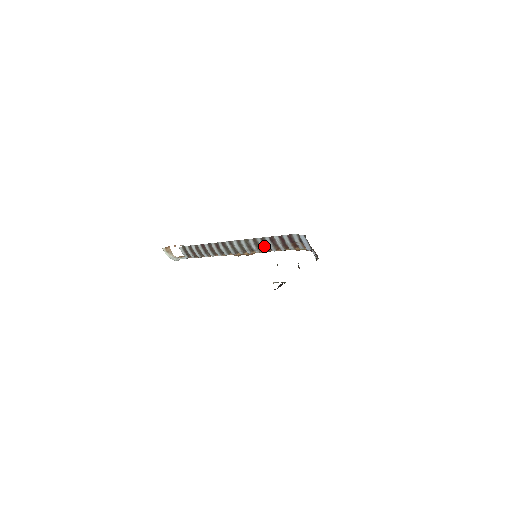
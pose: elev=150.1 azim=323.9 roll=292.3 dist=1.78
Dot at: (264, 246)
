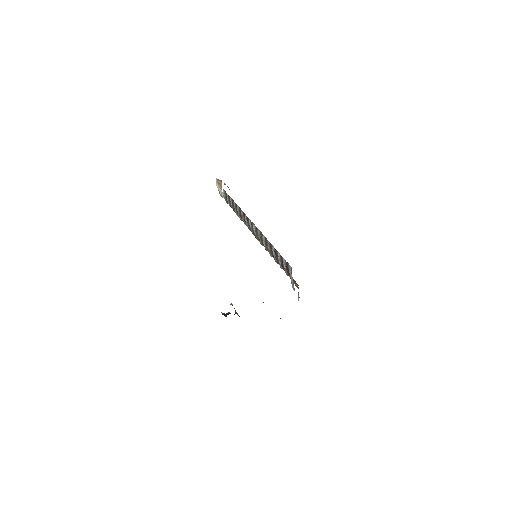
Dot at: (270, 251)
